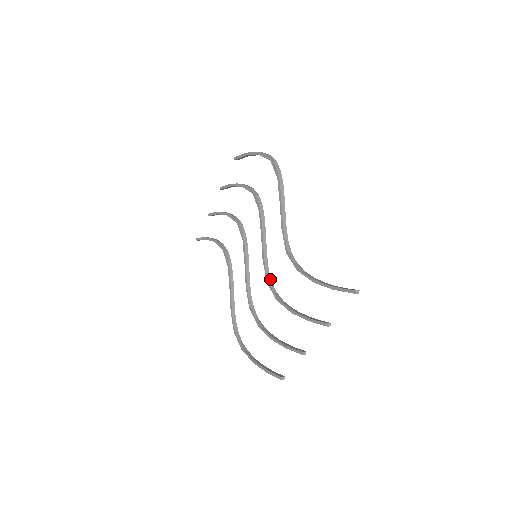
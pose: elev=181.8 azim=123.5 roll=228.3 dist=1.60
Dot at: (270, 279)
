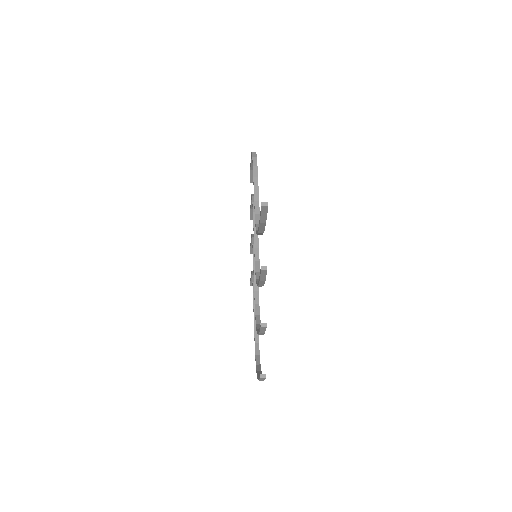
Dot at: (259, 269)
